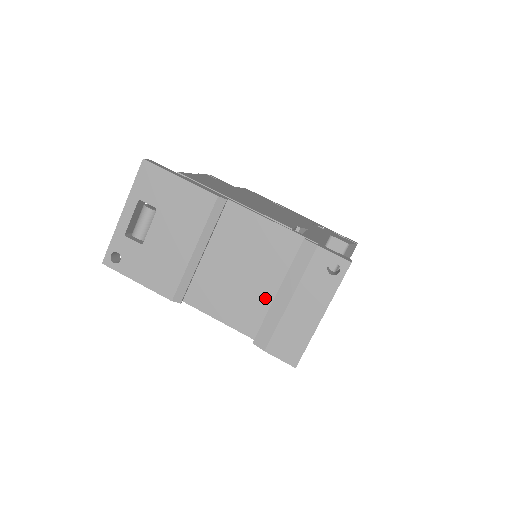
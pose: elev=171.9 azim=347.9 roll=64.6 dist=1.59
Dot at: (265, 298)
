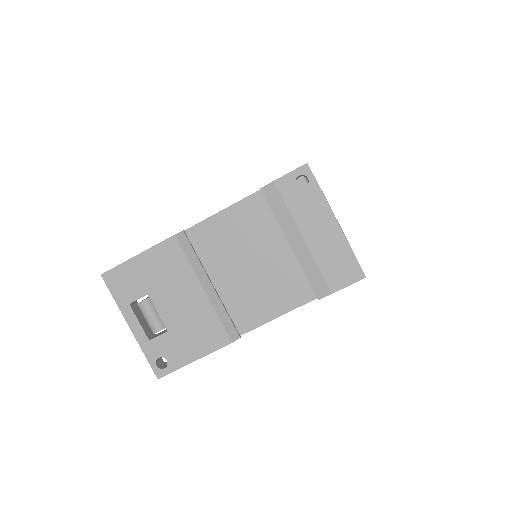
Dot at: (288, 261)
